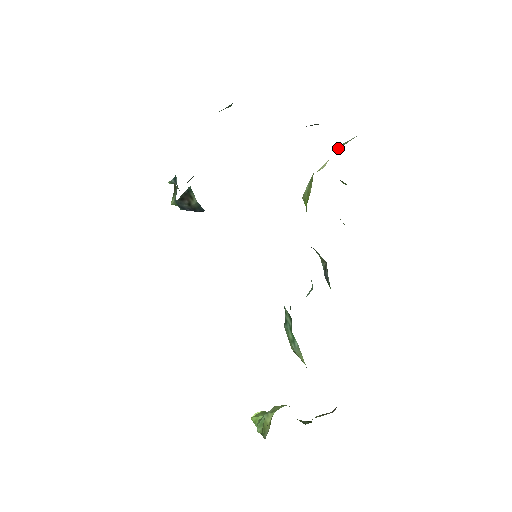
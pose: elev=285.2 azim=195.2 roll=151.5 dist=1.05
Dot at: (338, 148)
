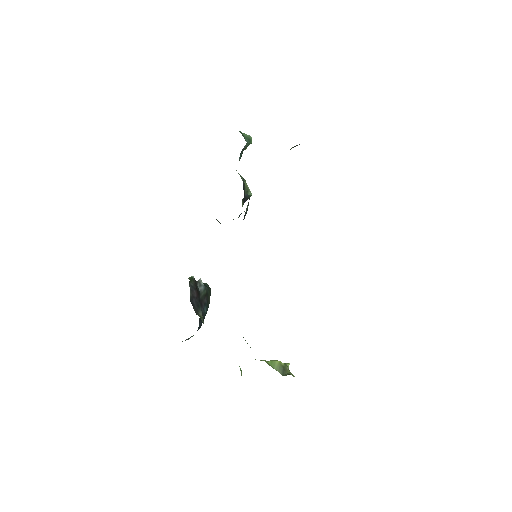
Dot at: occluded
